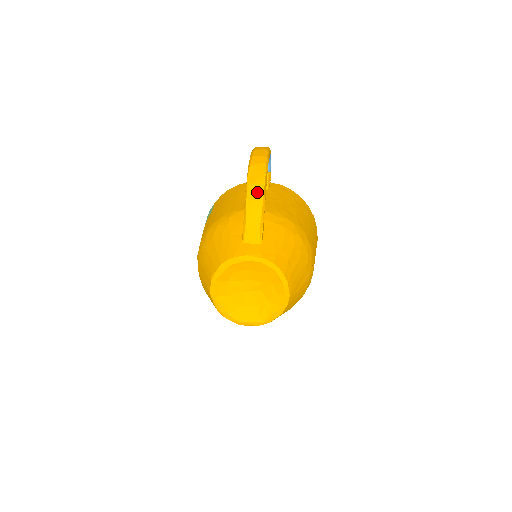
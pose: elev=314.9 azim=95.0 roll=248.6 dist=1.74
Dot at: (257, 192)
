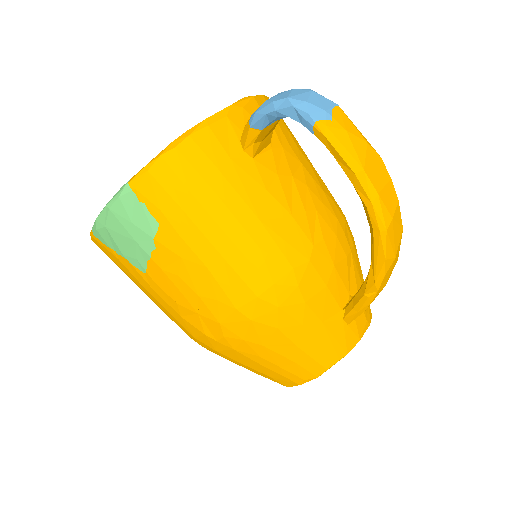
Dot at: (393, 267)
